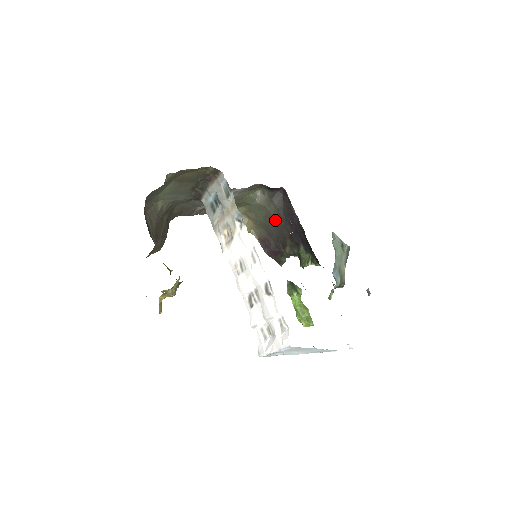
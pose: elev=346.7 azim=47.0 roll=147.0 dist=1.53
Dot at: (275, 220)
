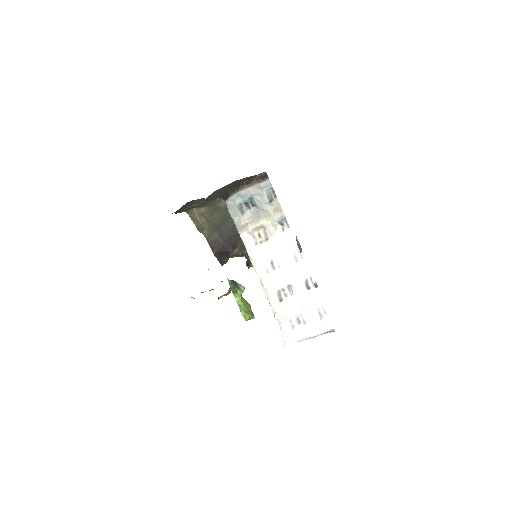
Dot at: (232, 223)
